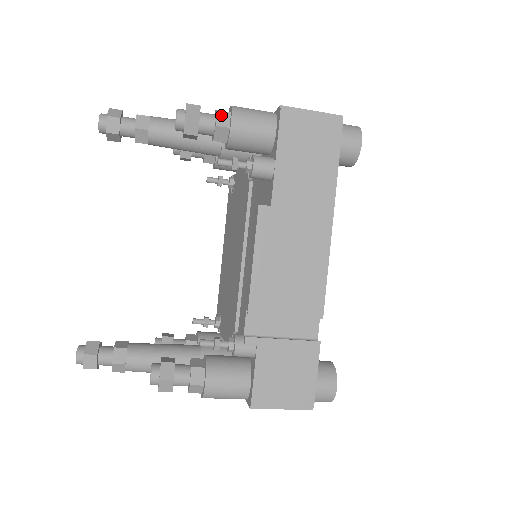
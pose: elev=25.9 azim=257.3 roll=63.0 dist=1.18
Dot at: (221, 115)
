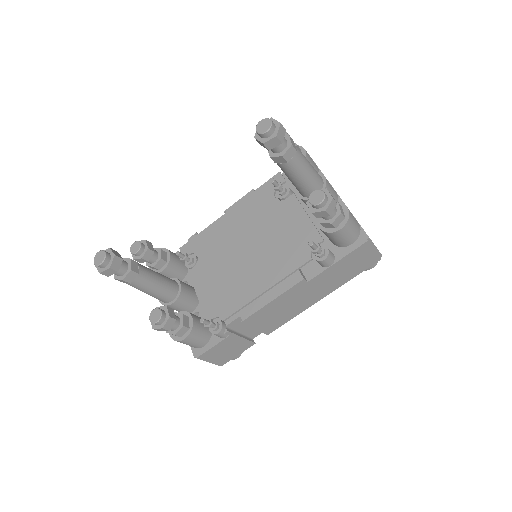
Dot at: (340, 218)
